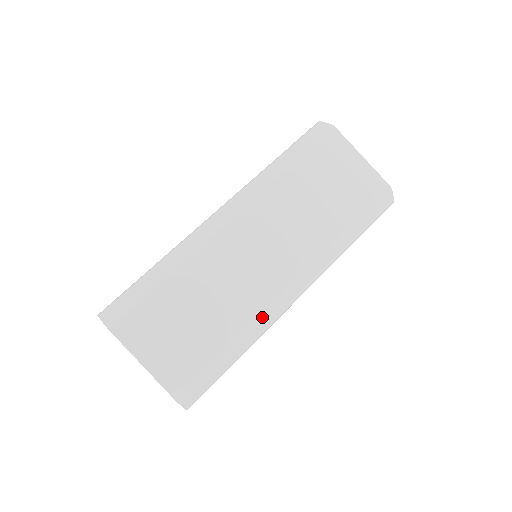
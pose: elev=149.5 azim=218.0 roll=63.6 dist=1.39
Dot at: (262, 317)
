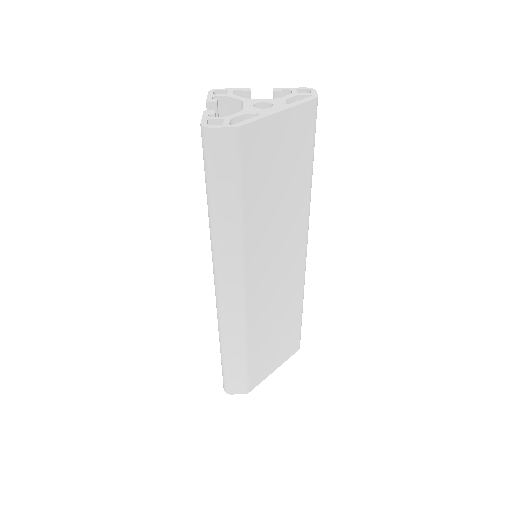
Dot at: (304, 280)
